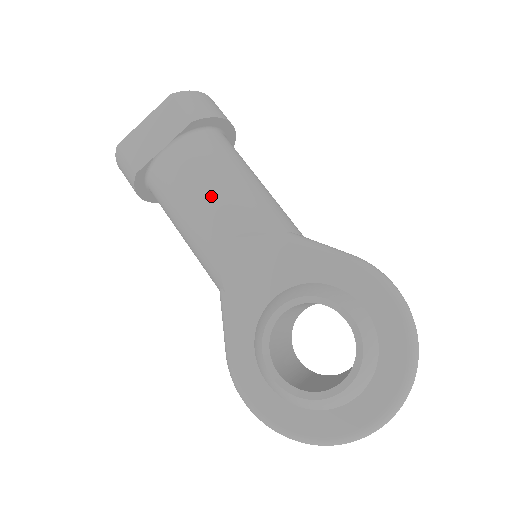
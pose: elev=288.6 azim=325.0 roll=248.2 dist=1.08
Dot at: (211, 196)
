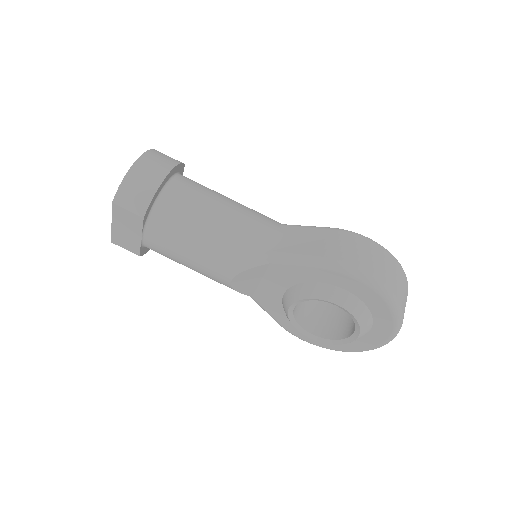
Dot at: (197, 259)
